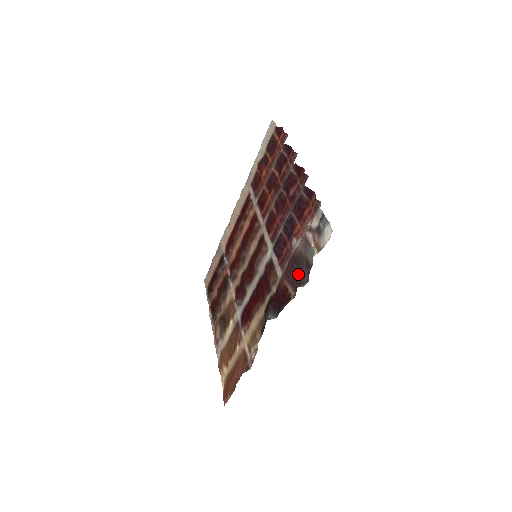
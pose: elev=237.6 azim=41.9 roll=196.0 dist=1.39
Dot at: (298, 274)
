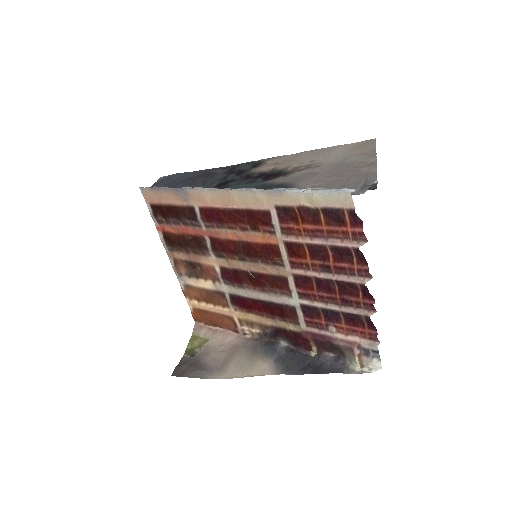
Dot at: (328, 349)
